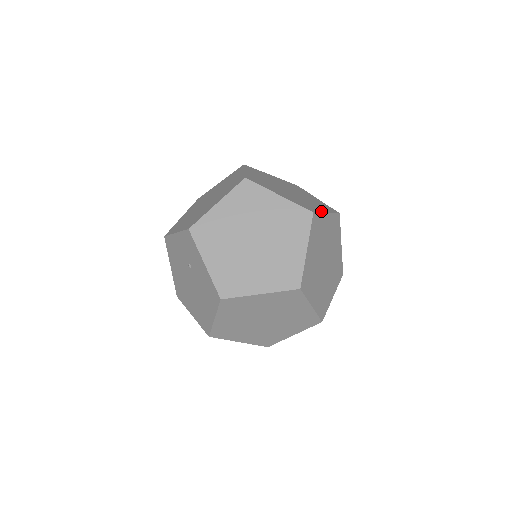
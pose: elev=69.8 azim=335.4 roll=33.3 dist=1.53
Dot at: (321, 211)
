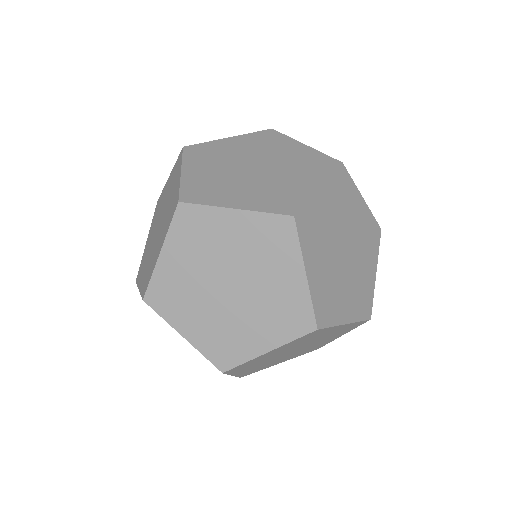
Dot at: (308, 193)
